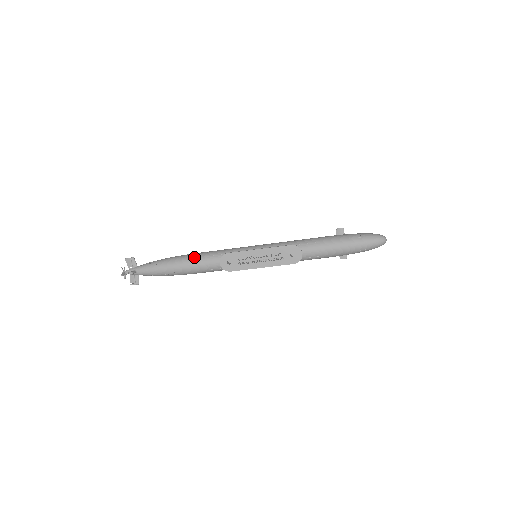
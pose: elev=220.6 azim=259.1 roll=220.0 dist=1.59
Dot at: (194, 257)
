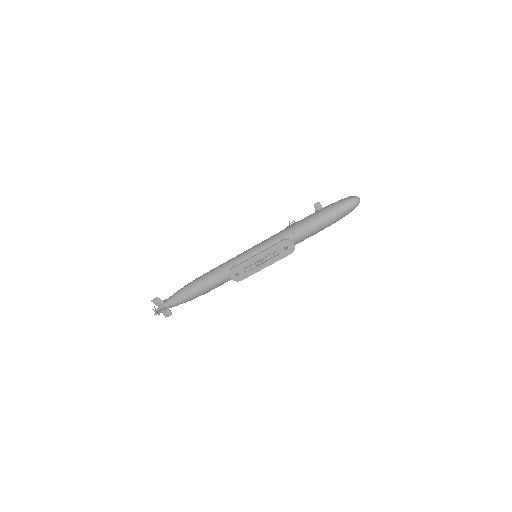
Dot at: (206, 279)
